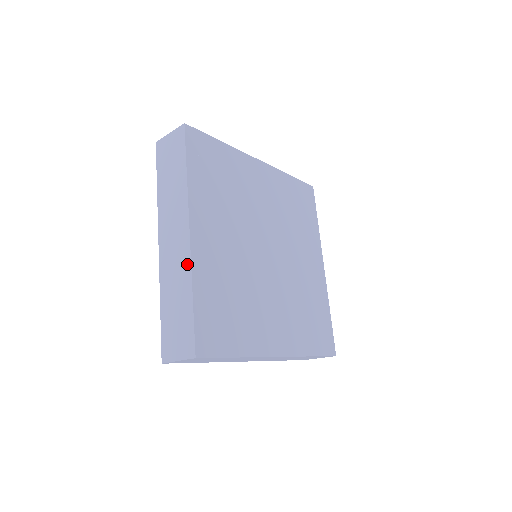
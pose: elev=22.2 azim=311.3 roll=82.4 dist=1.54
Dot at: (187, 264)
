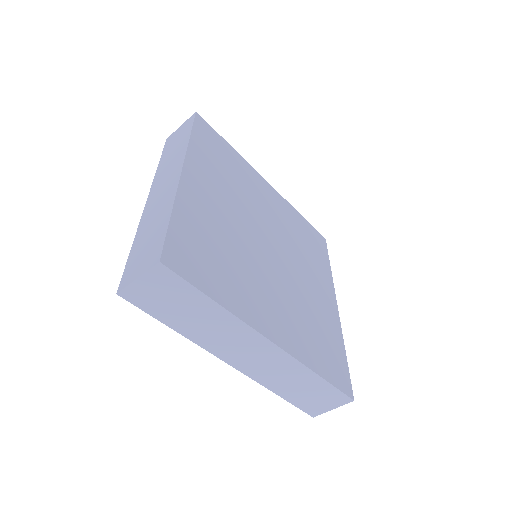
Dot at: (172, 193)
